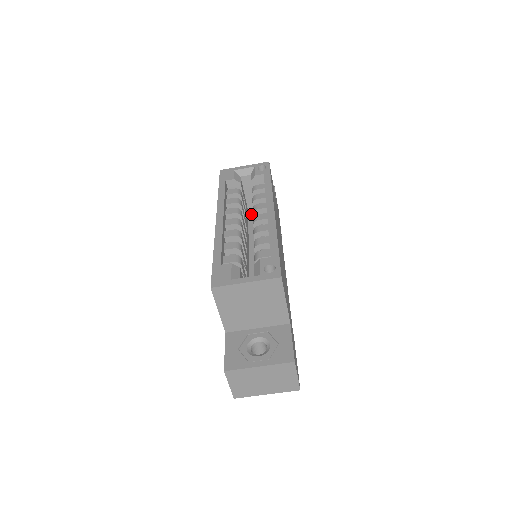
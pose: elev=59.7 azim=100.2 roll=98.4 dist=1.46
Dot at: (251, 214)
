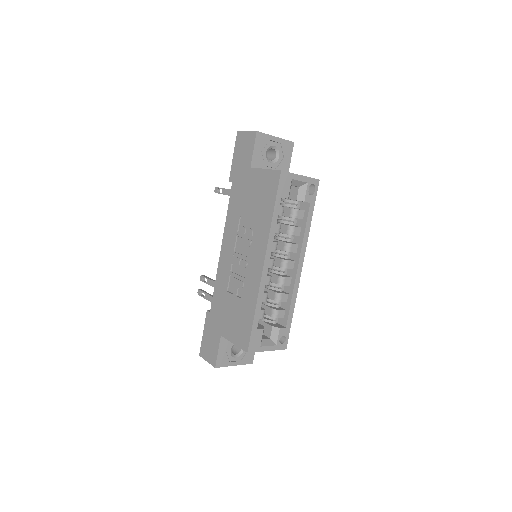
Dot at: occluded
